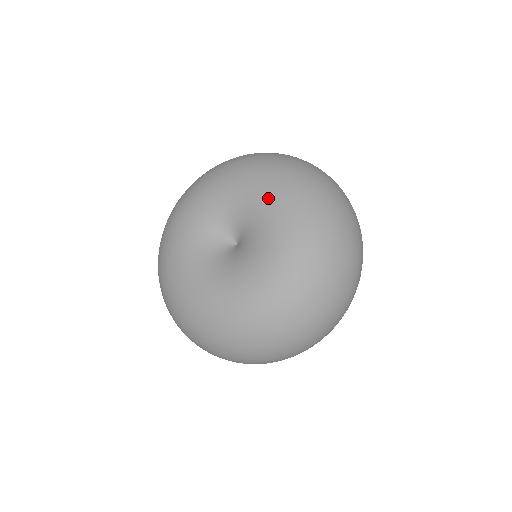
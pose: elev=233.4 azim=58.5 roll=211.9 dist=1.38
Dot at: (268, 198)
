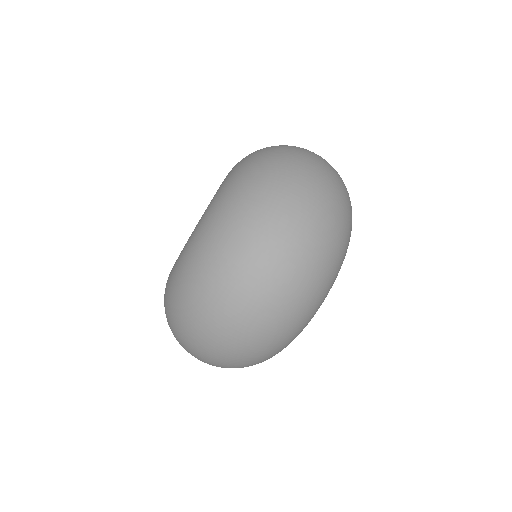
Dot at: occluded
